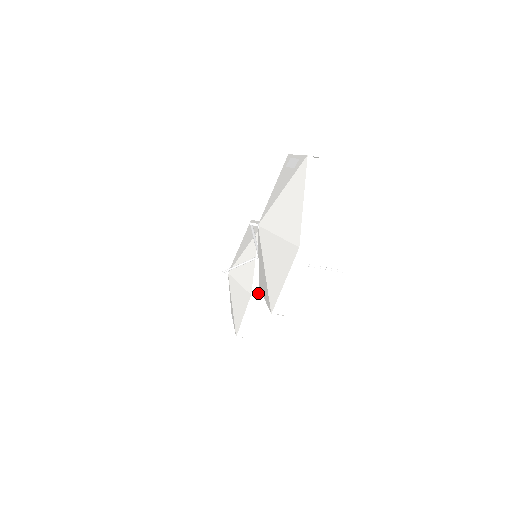
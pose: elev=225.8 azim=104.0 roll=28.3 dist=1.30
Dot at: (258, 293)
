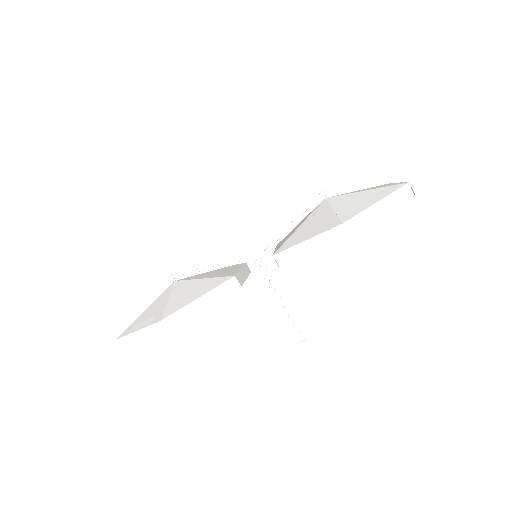
Dot at: (239, 282)
